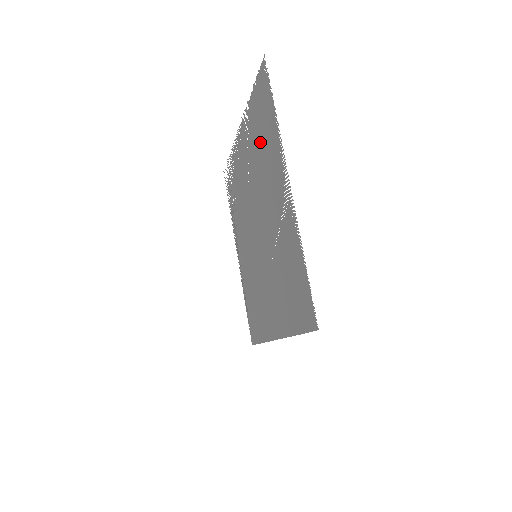
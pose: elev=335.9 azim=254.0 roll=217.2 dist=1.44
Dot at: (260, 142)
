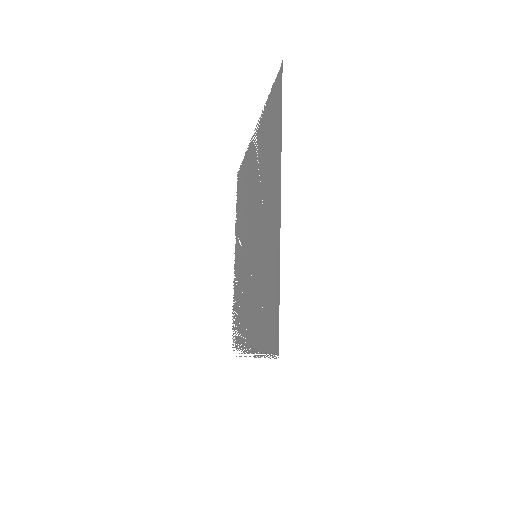
Dot at: (242, 199)
